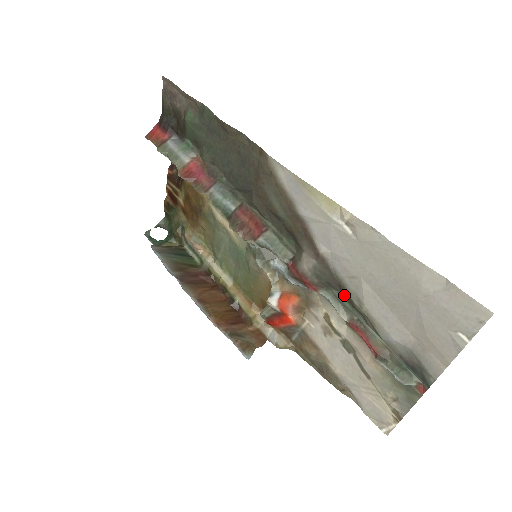
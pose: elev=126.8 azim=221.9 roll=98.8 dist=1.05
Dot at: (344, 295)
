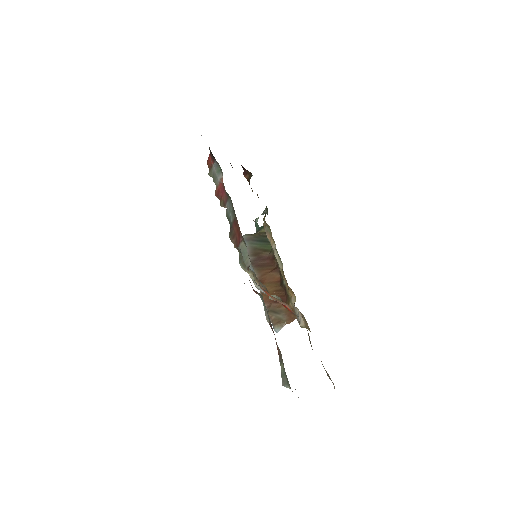
Dot at: occluded
